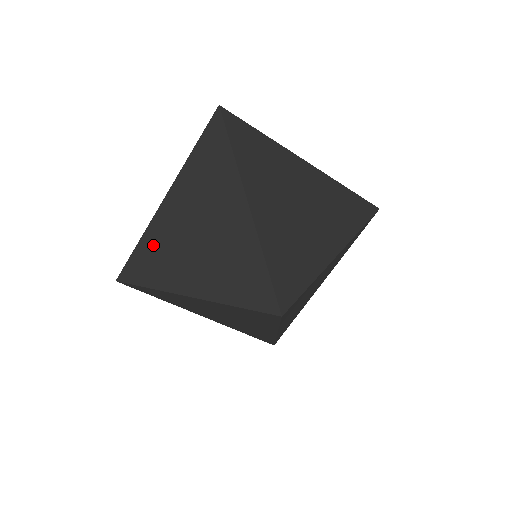
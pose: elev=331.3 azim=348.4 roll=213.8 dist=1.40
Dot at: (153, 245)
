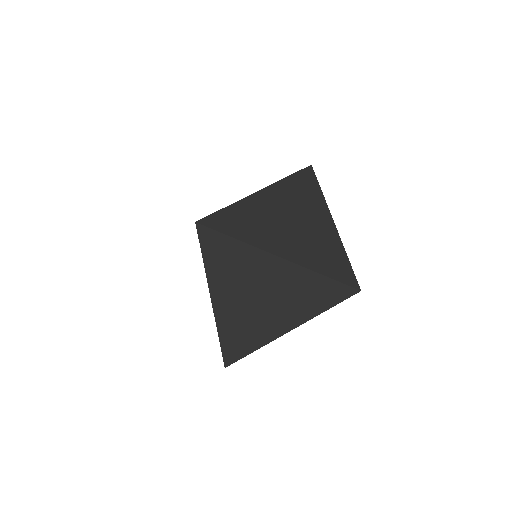
Dot at: occluded
